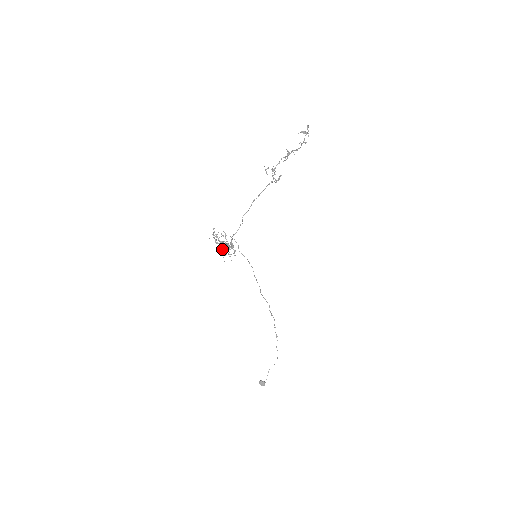
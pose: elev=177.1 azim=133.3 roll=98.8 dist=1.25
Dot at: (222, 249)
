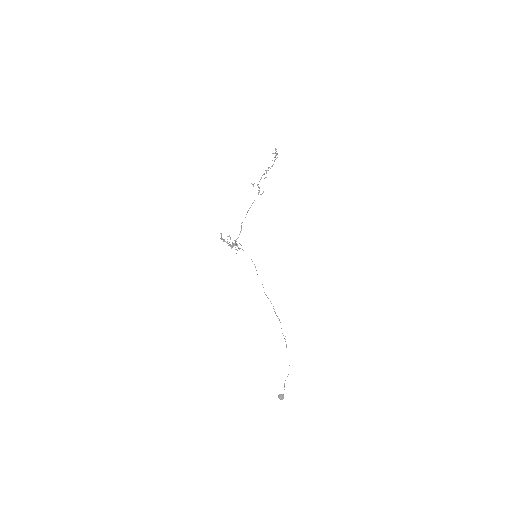
Dot at: (230, 244)
